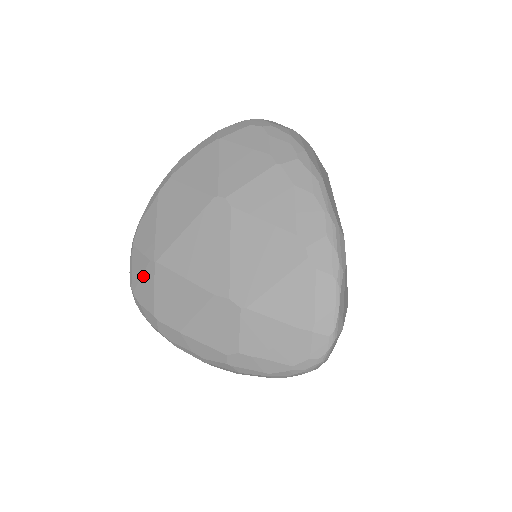
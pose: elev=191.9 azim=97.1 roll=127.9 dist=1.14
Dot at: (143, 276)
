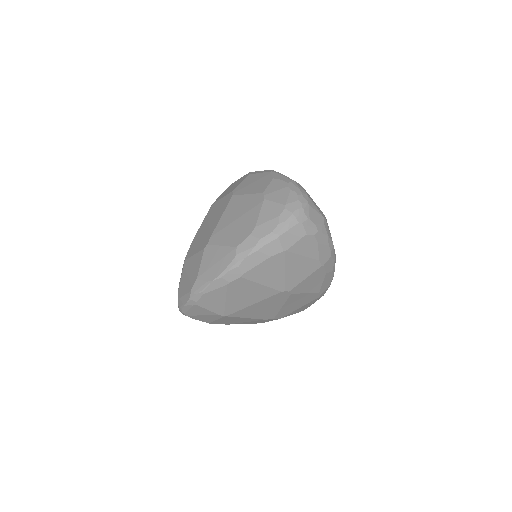
Dot at: (206, 316)
